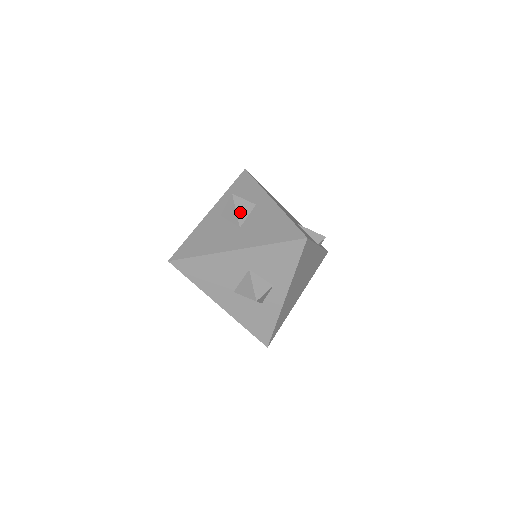
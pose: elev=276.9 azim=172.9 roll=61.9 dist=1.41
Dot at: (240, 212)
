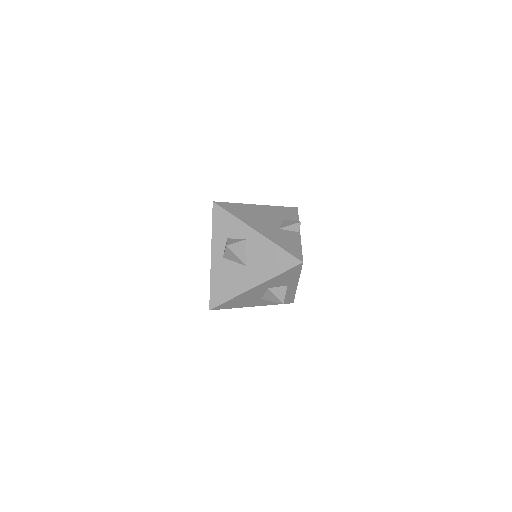
Dot at: (239, 255)
